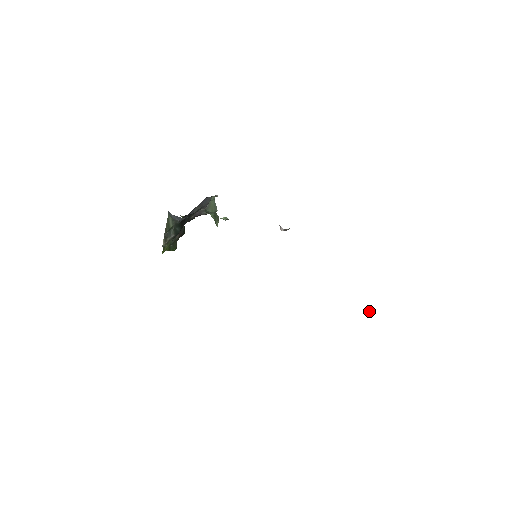
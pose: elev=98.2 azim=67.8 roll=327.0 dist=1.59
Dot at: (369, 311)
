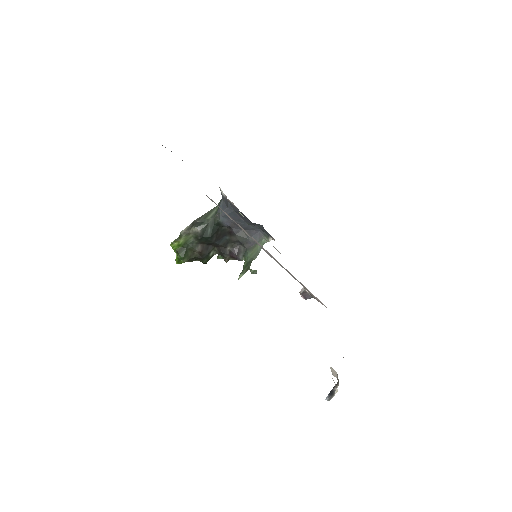
Dot at: (330, 393)
